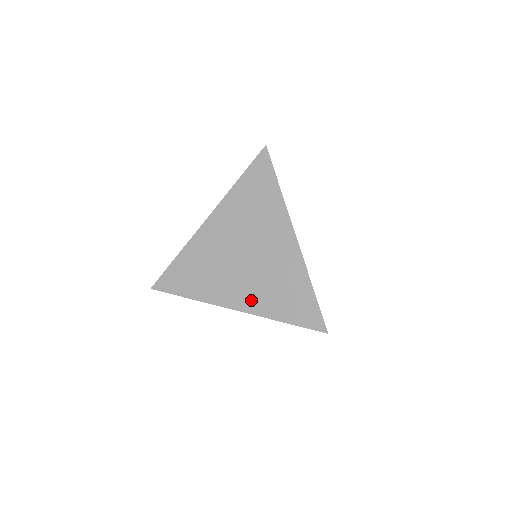
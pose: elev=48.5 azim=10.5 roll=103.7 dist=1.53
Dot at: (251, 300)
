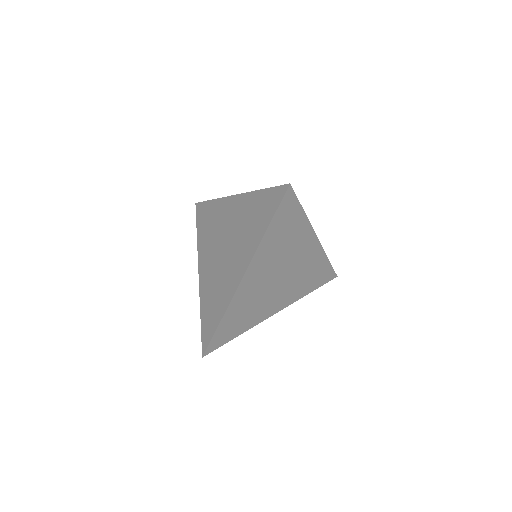
Dot at: (288, 298)
